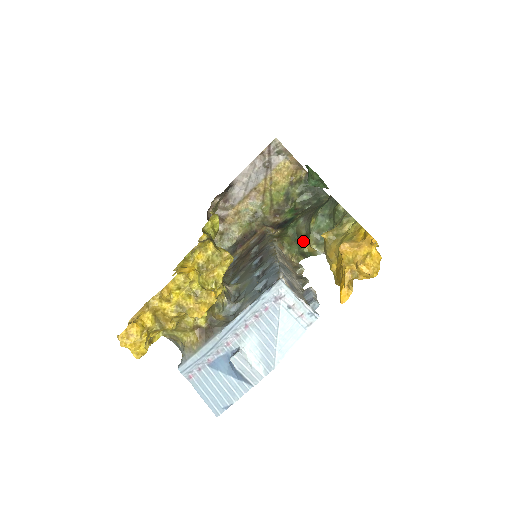
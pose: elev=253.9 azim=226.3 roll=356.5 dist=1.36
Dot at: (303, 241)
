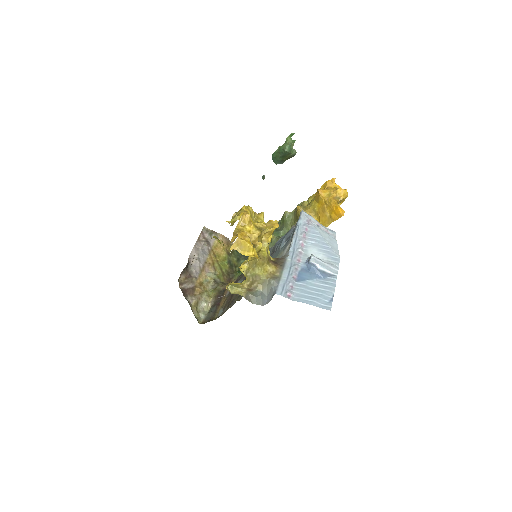
Dot at: occluded
